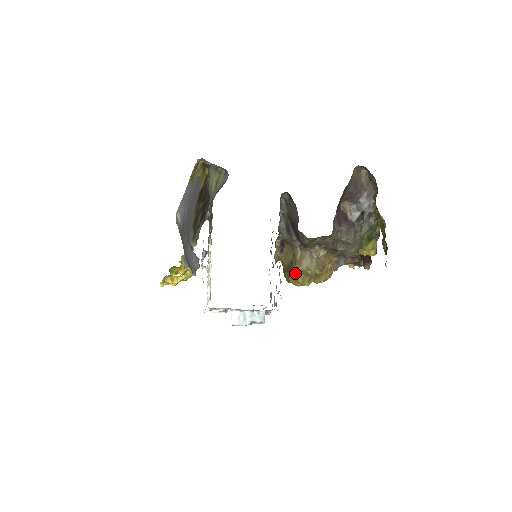
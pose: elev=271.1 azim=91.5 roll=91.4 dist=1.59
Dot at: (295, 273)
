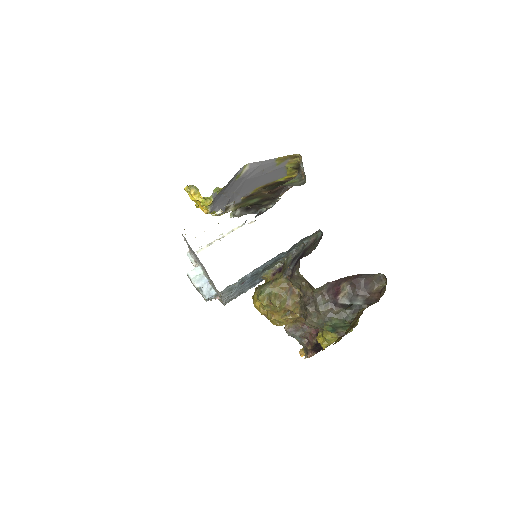
Dot at: (264, 288)
